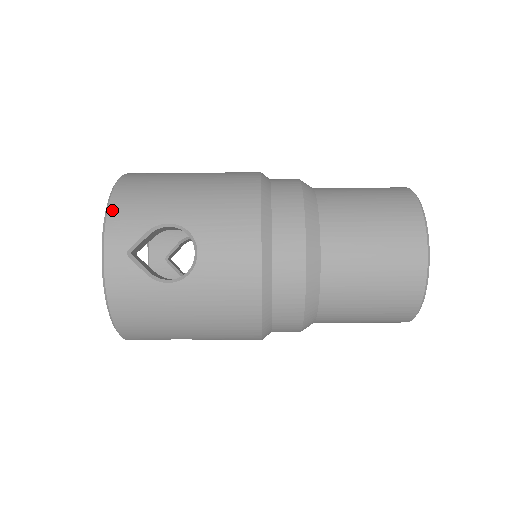
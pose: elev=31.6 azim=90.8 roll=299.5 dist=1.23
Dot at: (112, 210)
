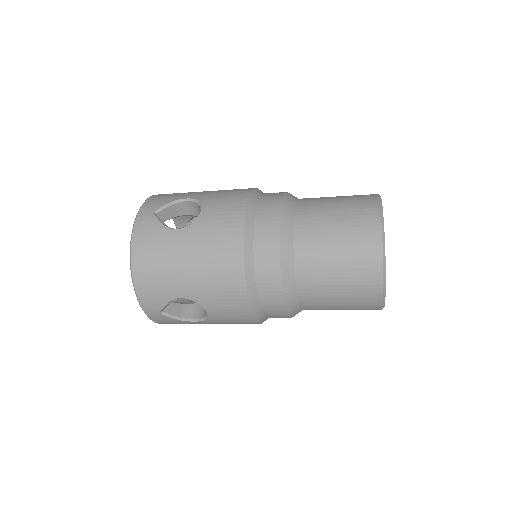
Dot at: (138, 289)
